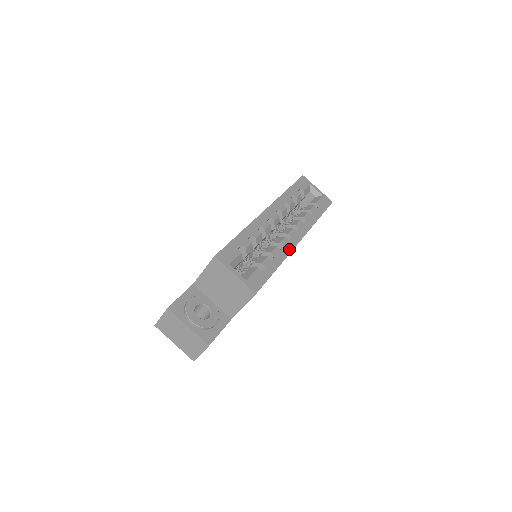
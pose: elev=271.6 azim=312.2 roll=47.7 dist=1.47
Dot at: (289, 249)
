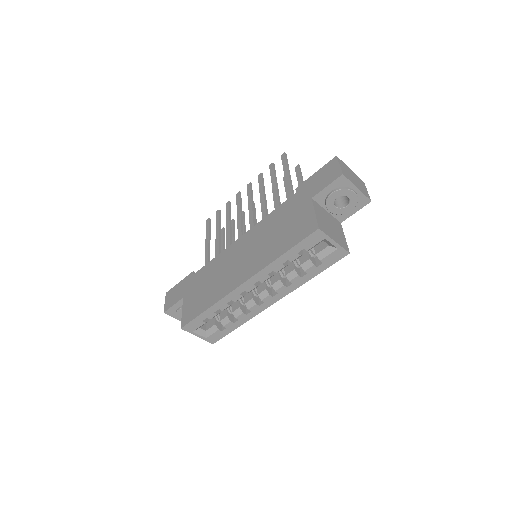
Dot at: (256, 313)
